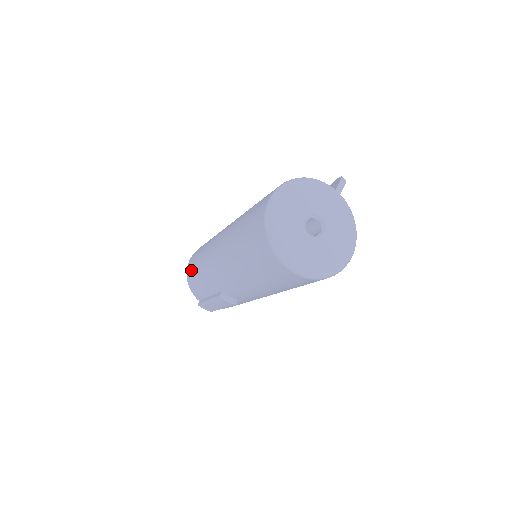
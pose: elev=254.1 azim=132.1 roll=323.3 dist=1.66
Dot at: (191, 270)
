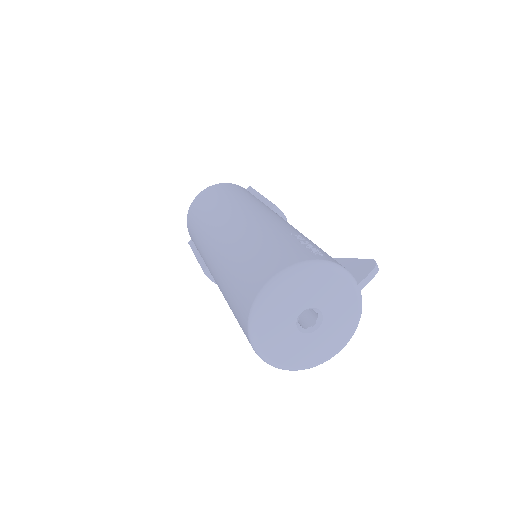
Dot at: (193, 212)
